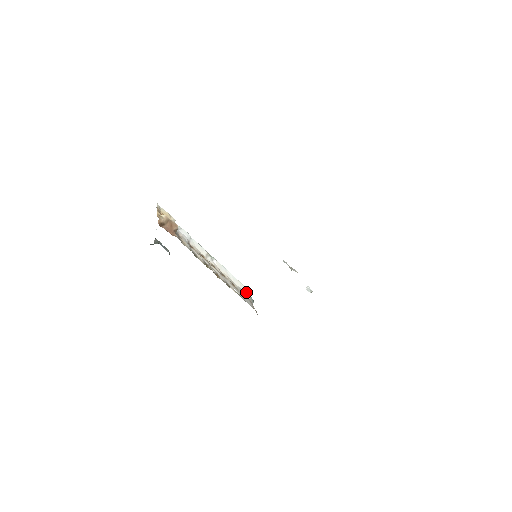
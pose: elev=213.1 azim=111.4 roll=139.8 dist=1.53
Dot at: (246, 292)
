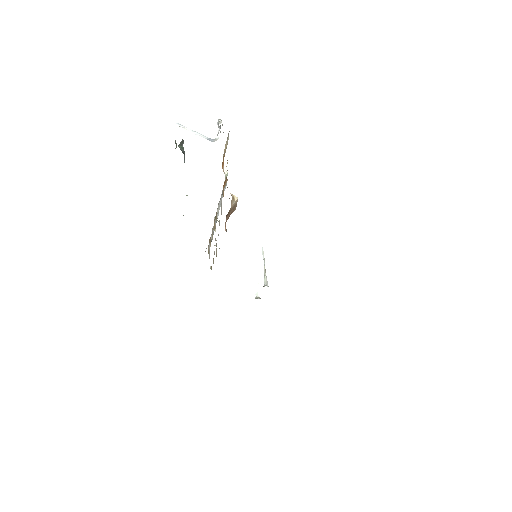
Dot at: occluded
